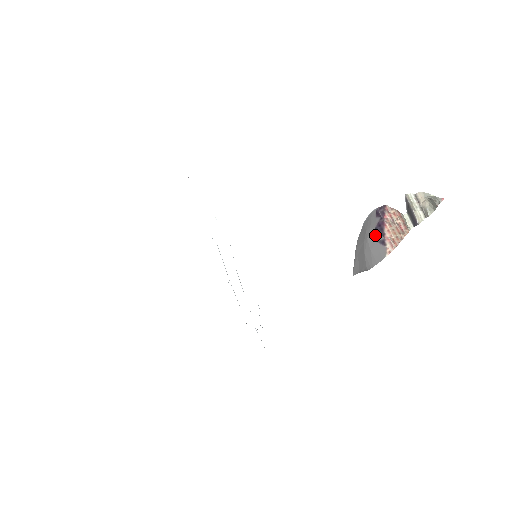
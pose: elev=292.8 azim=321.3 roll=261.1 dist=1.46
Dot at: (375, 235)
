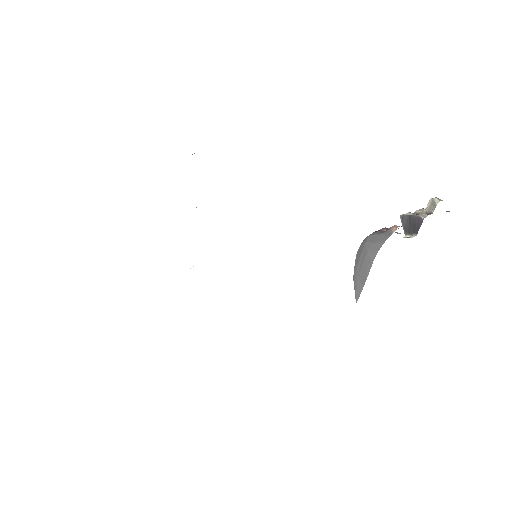
Dot at: (375, 233)
